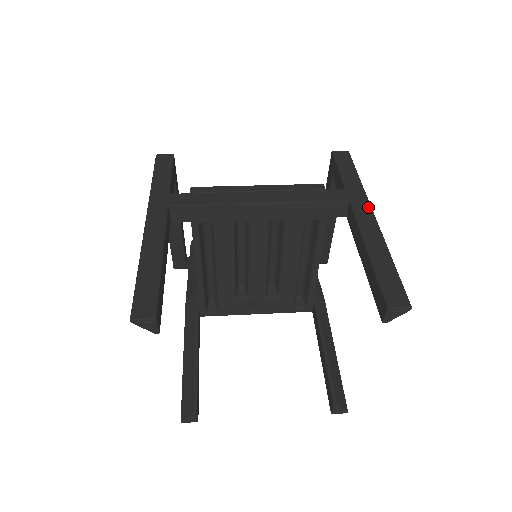
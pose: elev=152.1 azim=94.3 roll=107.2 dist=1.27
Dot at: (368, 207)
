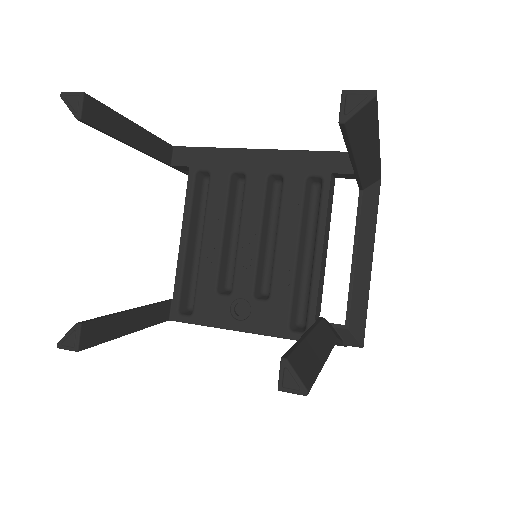
Dot at: occluded
